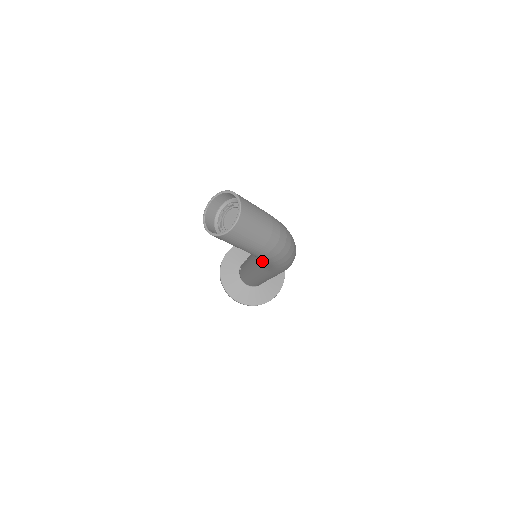
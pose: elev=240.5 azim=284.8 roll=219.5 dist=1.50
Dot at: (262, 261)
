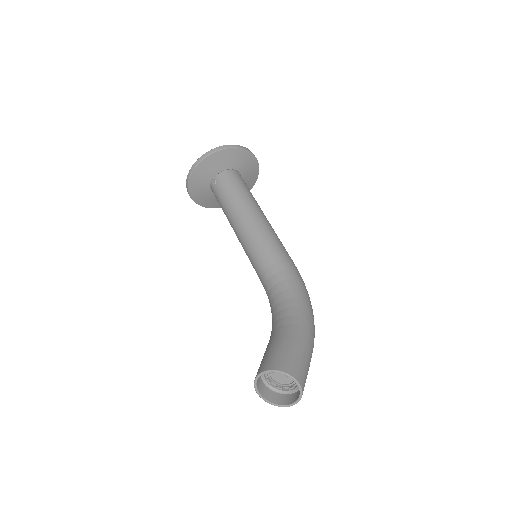
Dot at: occluded
